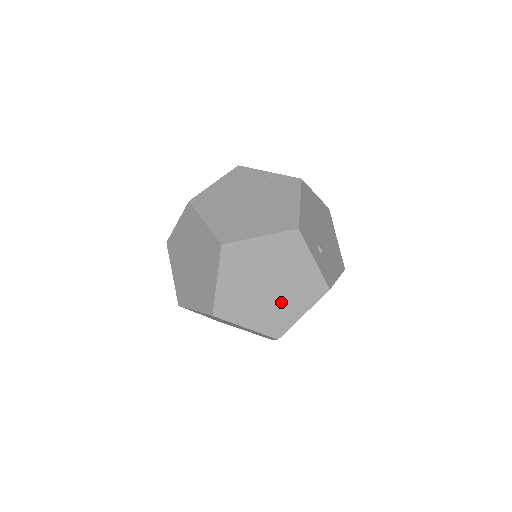
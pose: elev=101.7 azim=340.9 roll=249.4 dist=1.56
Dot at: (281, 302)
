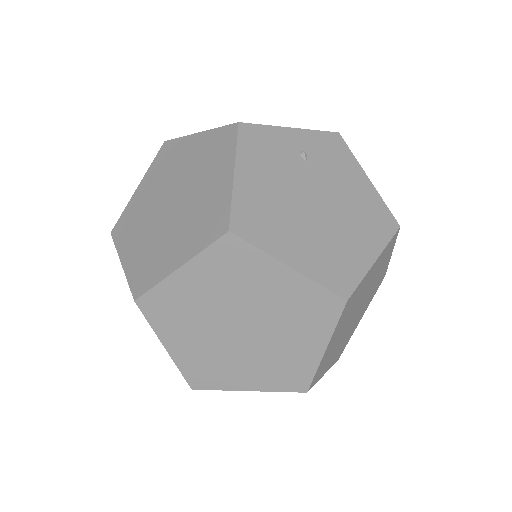
Dot at: (356, 321)
